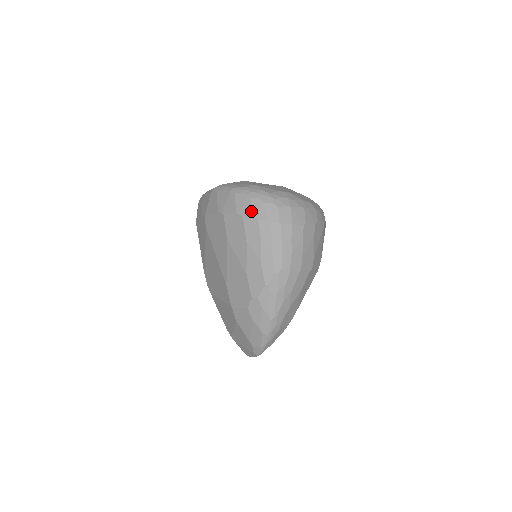
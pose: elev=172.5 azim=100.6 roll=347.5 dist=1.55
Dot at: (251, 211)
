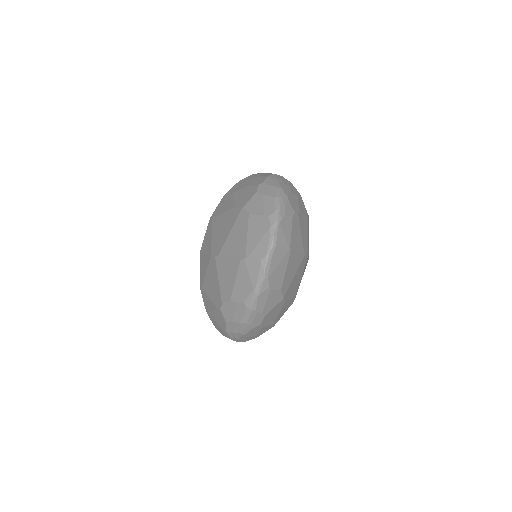
Dot at: occluded
